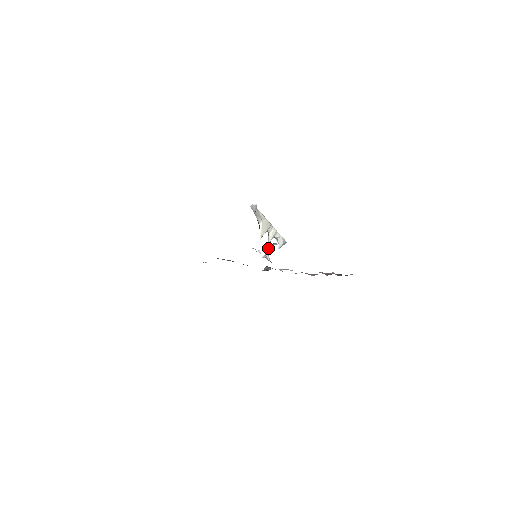
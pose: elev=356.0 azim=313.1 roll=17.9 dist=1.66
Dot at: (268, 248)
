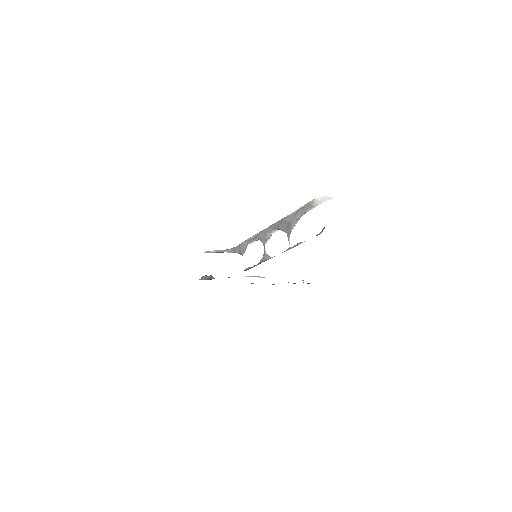
Dot at: (264, 249)
